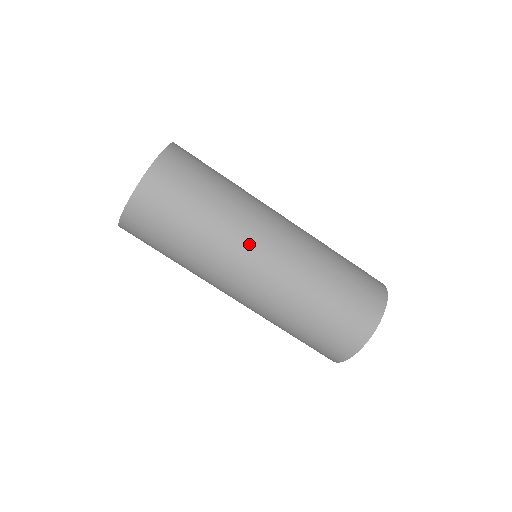
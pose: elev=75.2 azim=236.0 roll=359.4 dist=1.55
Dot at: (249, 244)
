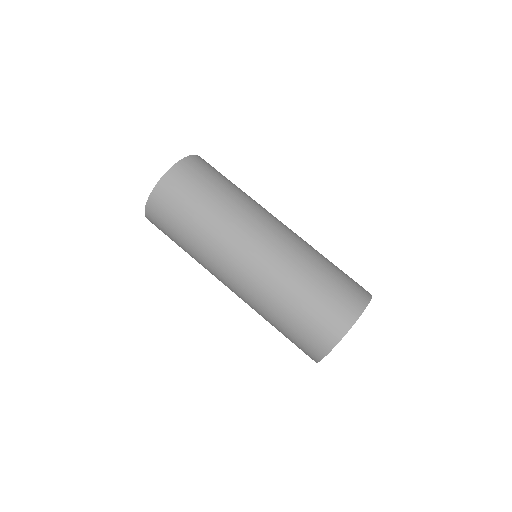
Dot at: (235, 244)
